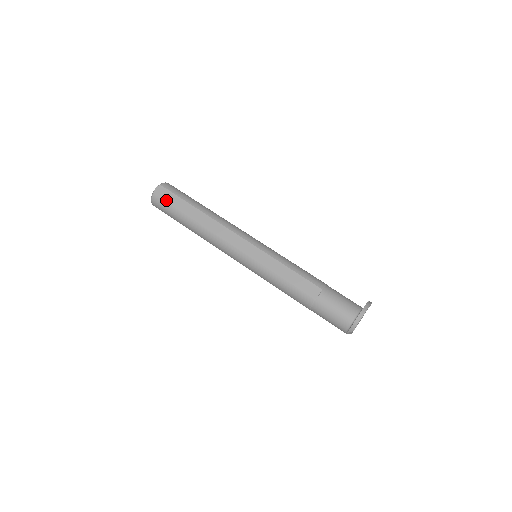
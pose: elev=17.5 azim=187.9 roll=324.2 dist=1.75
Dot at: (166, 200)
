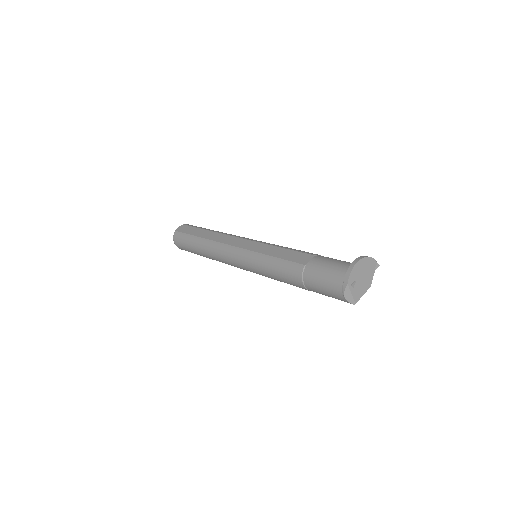
Dot at: (184, 232)
